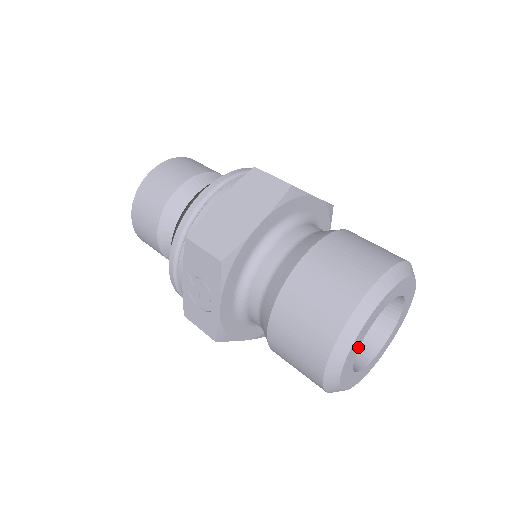
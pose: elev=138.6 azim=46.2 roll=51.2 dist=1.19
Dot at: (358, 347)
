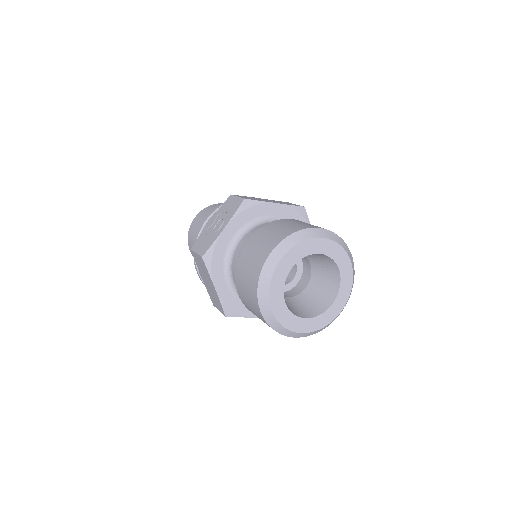
Dot at: (297, 260)
